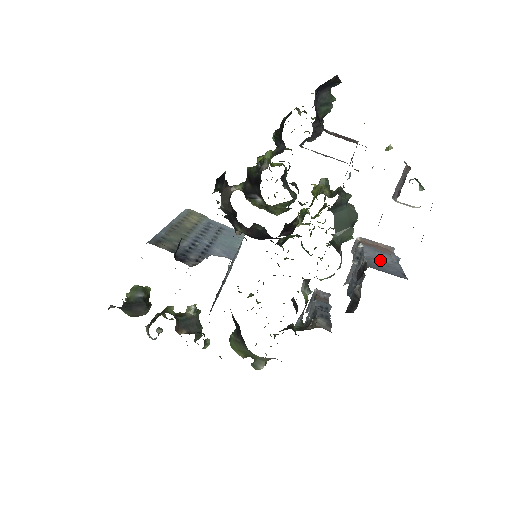
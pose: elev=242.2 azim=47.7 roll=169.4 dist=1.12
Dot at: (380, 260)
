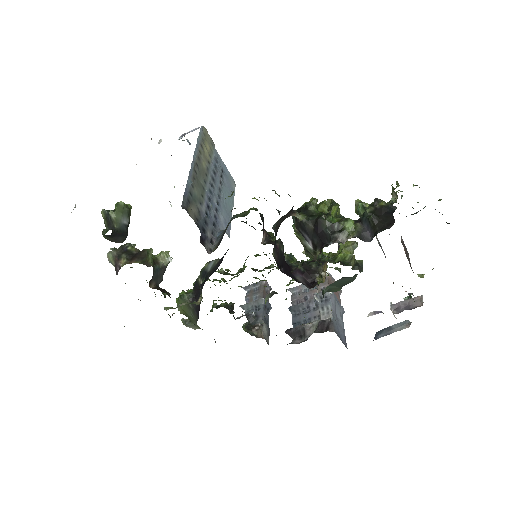
Dot at: (336, 314)
